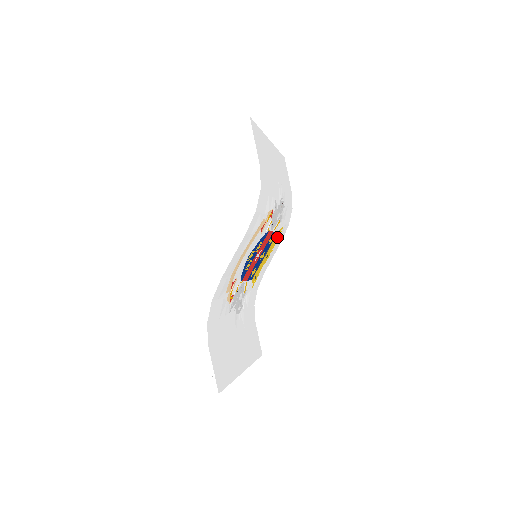
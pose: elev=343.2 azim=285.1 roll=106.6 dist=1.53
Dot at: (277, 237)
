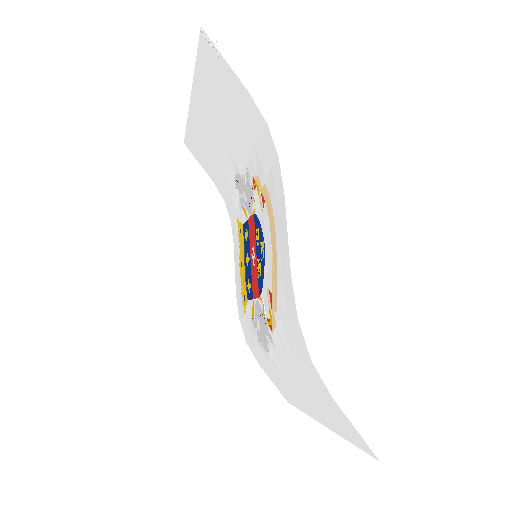
Dot at: occluded
